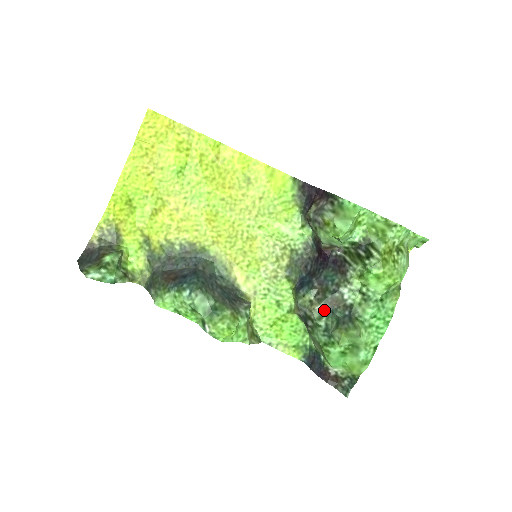
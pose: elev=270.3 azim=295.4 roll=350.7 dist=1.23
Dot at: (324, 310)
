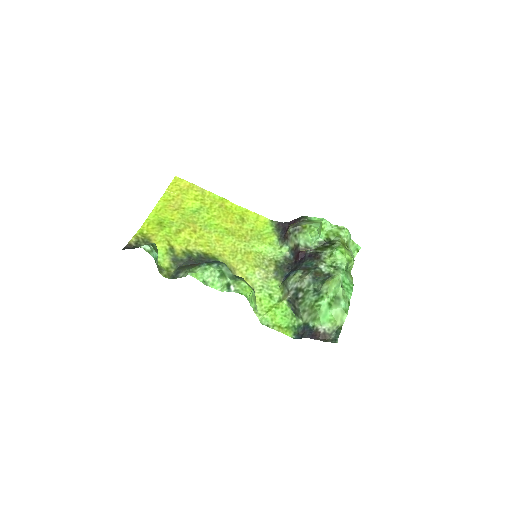
Dot at: (311, 279)
